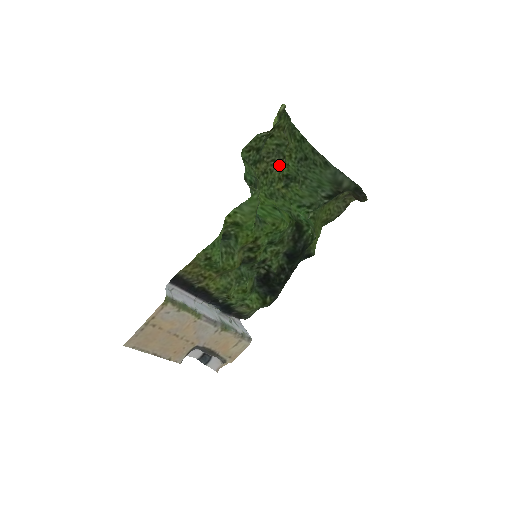
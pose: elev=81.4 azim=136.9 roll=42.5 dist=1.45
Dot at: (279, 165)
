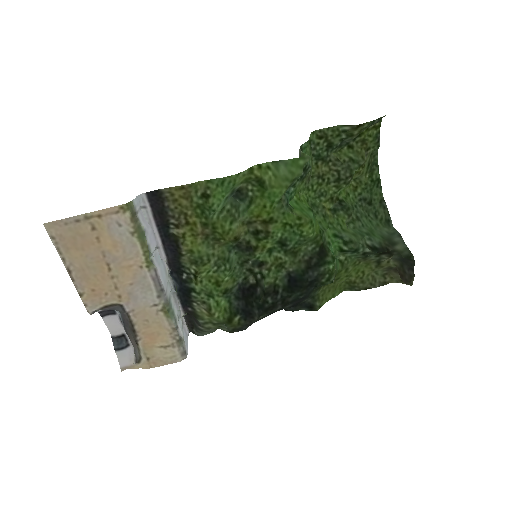
Dot at: (340, 181)
